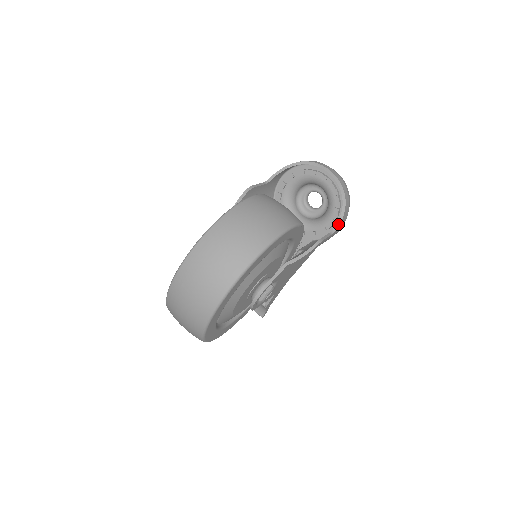
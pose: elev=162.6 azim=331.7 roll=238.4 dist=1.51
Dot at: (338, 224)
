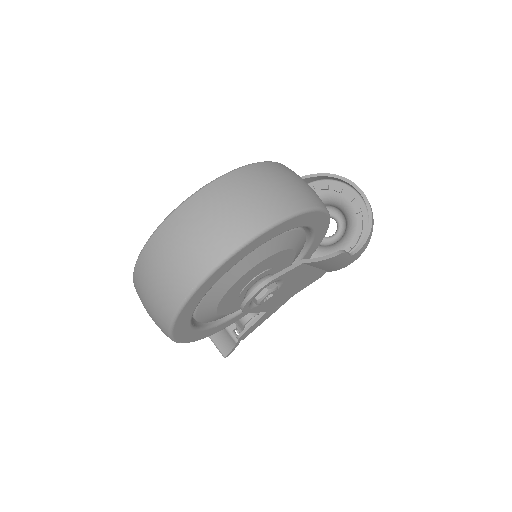
Dot at: (359, 248)
